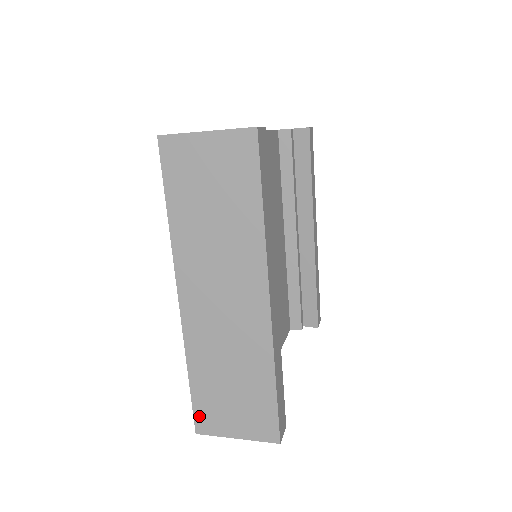
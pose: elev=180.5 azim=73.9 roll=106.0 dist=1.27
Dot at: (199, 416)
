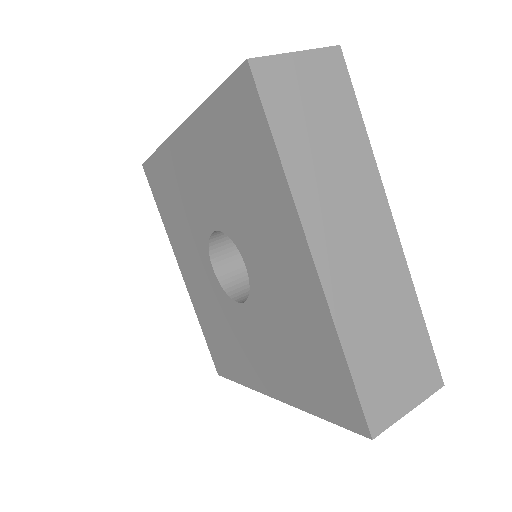
Dot at: (370, 410)
